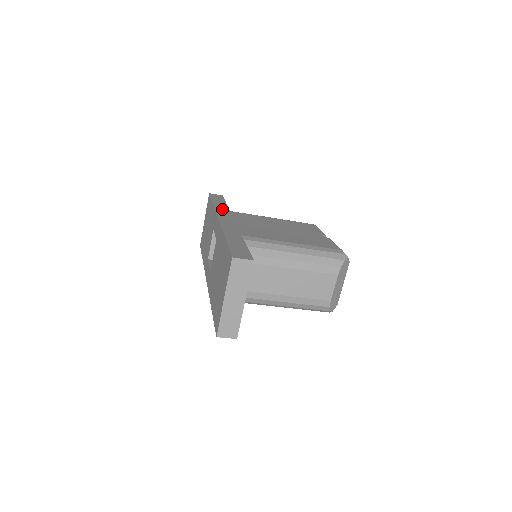
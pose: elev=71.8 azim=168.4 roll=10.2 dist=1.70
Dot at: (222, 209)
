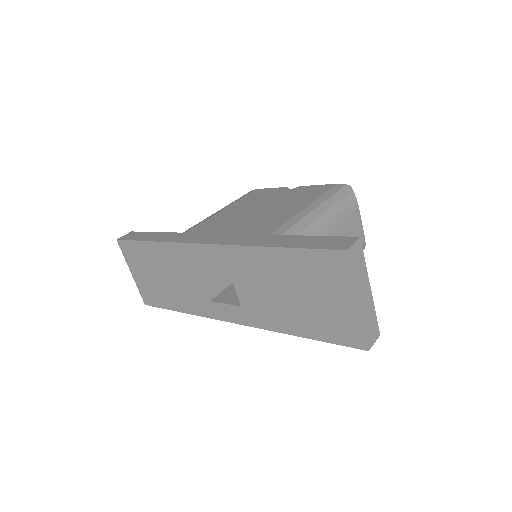
Dot at: (178, 237)
